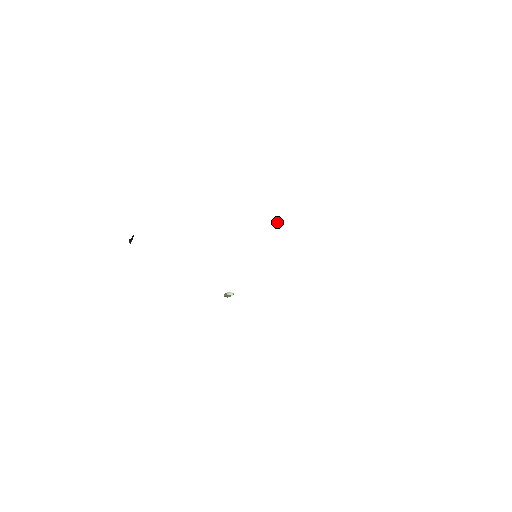
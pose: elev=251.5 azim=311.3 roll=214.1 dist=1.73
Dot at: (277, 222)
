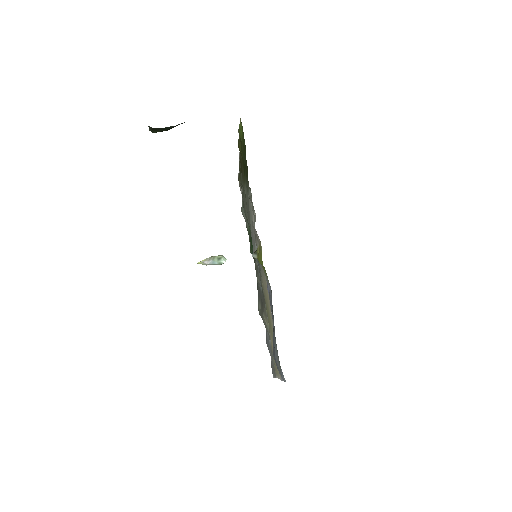
Dot at: occluded
